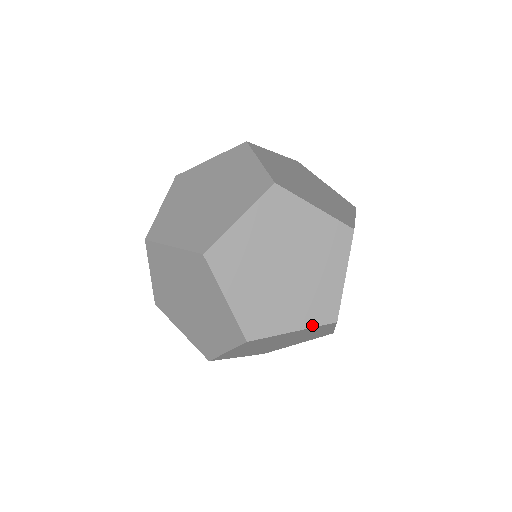
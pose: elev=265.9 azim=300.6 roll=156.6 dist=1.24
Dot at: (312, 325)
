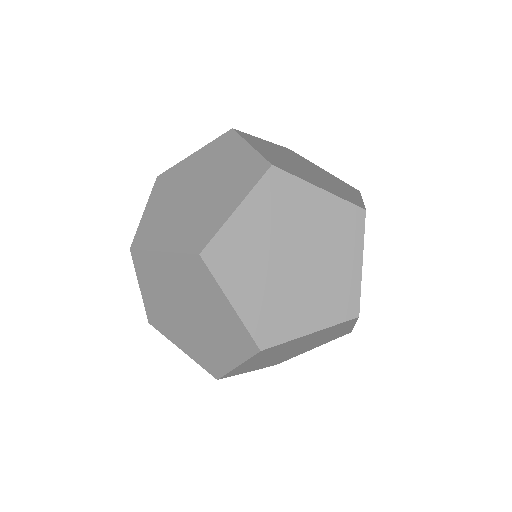
Dot at: occluded
